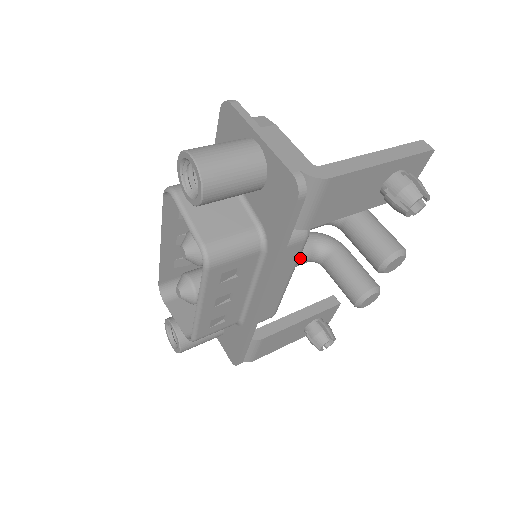
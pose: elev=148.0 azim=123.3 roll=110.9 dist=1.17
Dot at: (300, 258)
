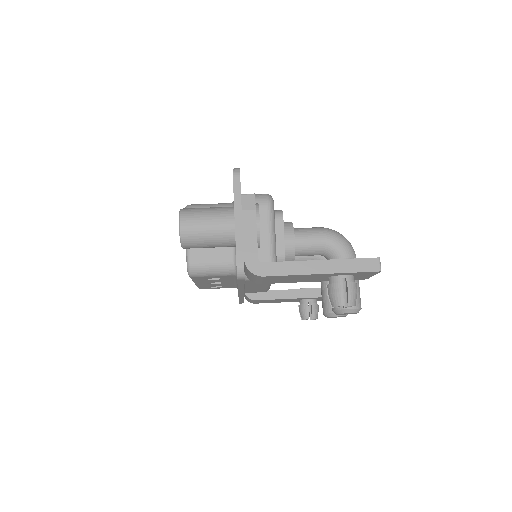
Dot at: occluded
